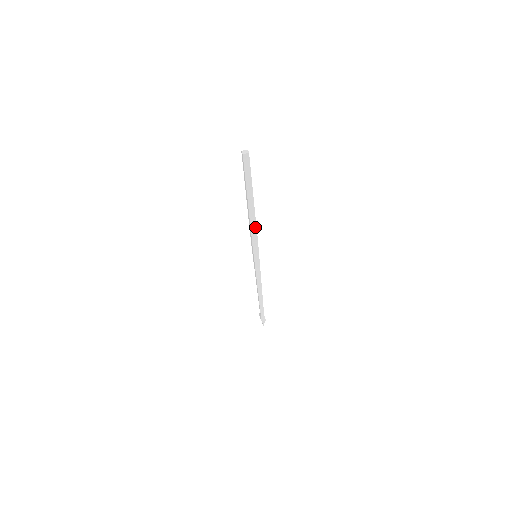
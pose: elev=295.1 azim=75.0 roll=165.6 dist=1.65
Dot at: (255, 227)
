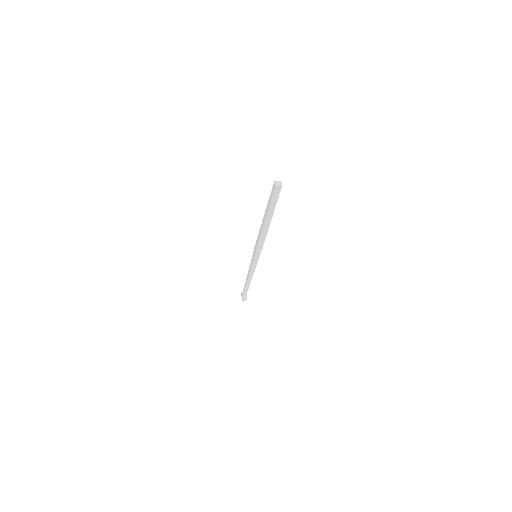
Dot at: (264, 237)
